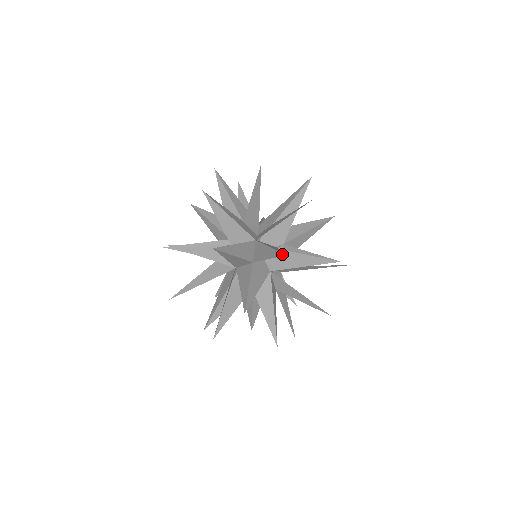
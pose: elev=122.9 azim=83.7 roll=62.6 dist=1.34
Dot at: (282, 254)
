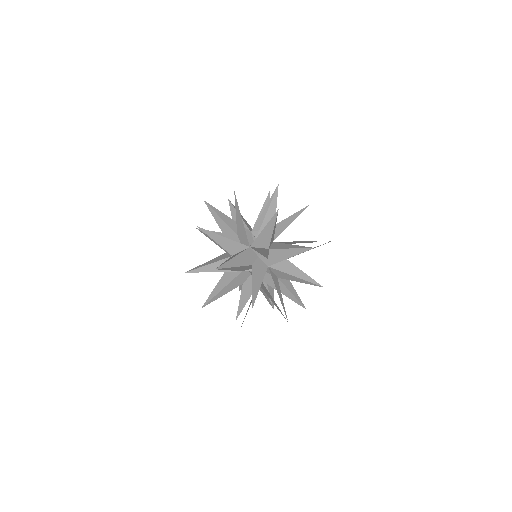
Dot at: occluded
